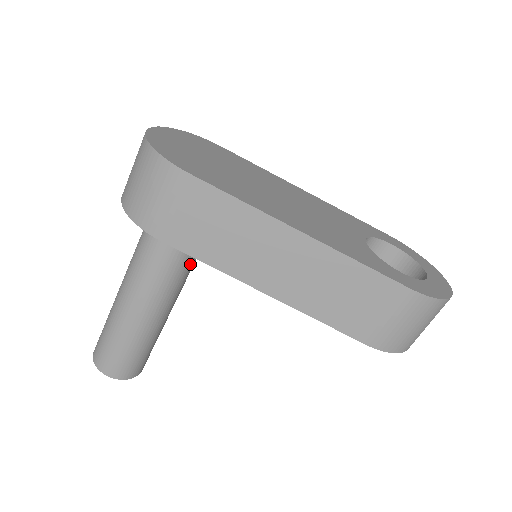
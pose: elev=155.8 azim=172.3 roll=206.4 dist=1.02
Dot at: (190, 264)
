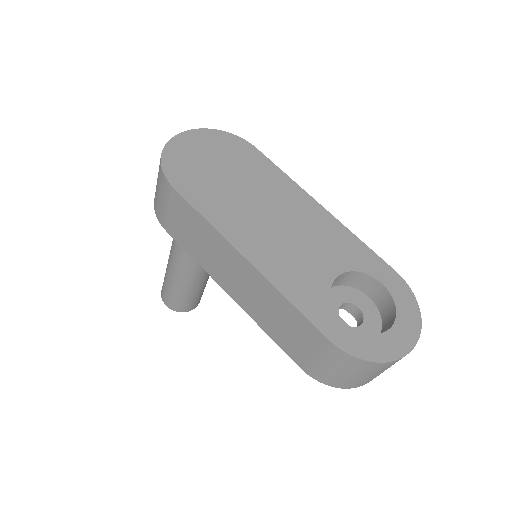
Dot at: occluded
